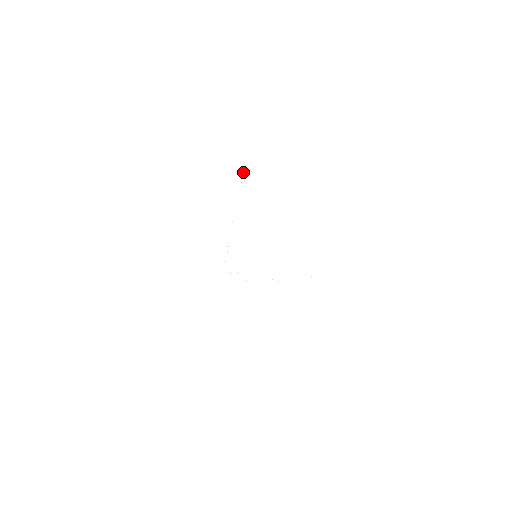
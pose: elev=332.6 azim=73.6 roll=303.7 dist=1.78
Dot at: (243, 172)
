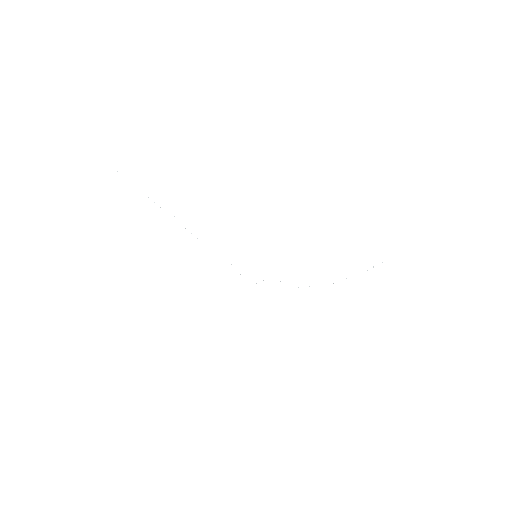
Dot at: occluded
